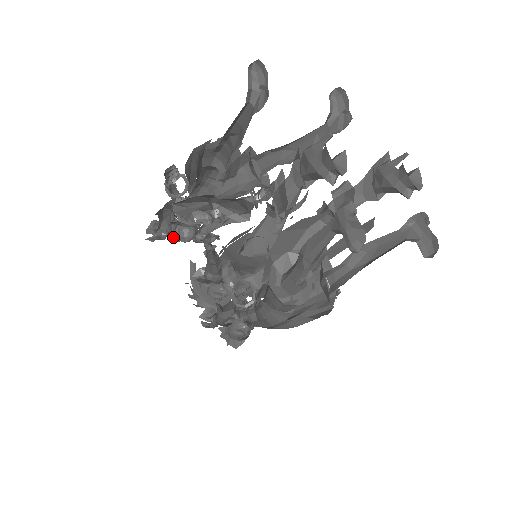
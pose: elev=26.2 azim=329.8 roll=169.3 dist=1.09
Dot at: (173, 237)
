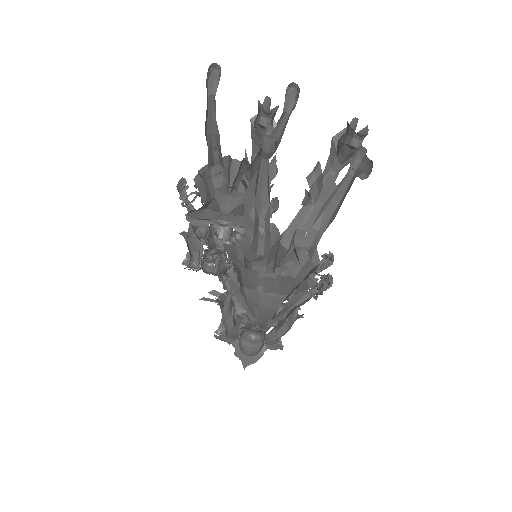
Dot at: (207, 272)
